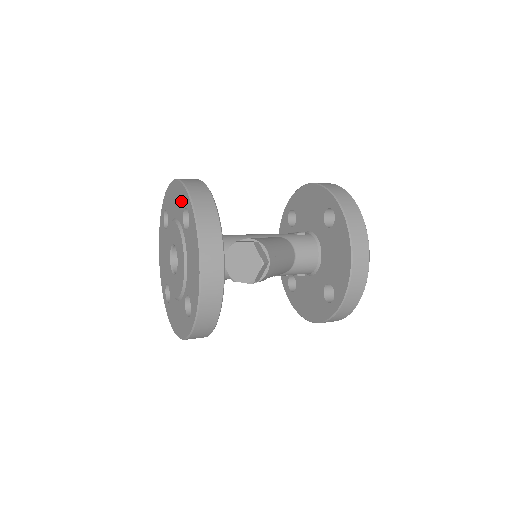
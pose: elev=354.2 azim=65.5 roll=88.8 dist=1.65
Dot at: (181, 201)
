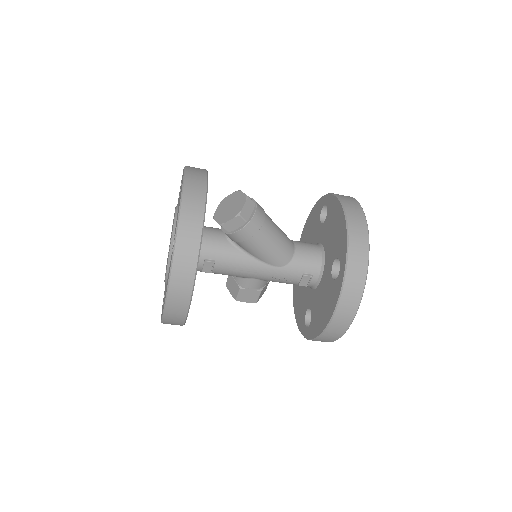
Dot at: occluded
